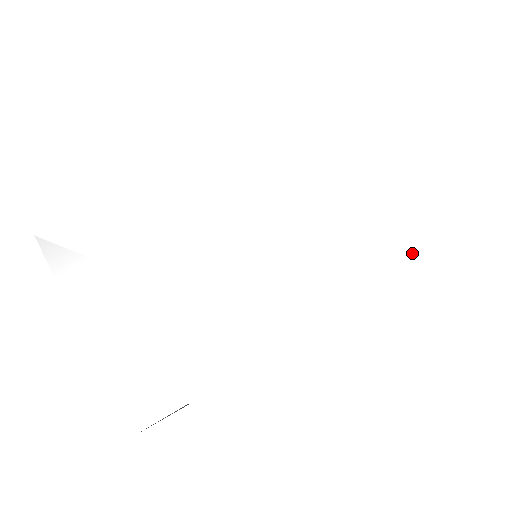
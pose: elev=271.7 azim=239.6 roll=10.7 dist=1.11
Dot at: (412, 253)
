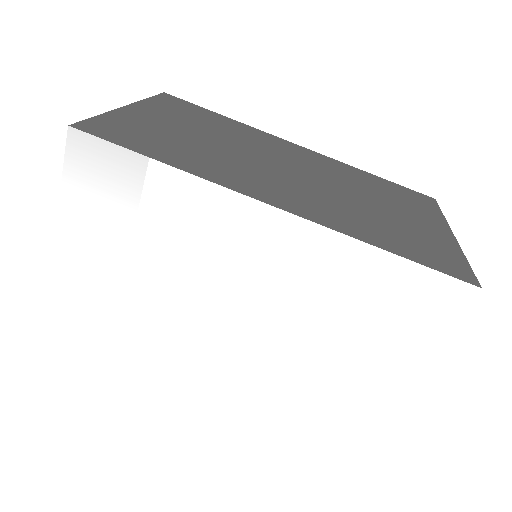
Dot at: (318, 421)
